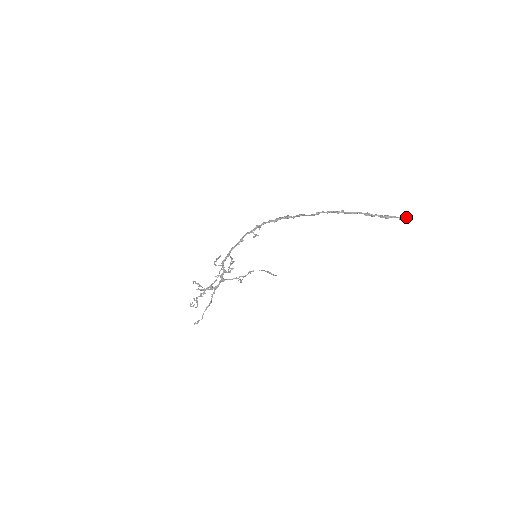
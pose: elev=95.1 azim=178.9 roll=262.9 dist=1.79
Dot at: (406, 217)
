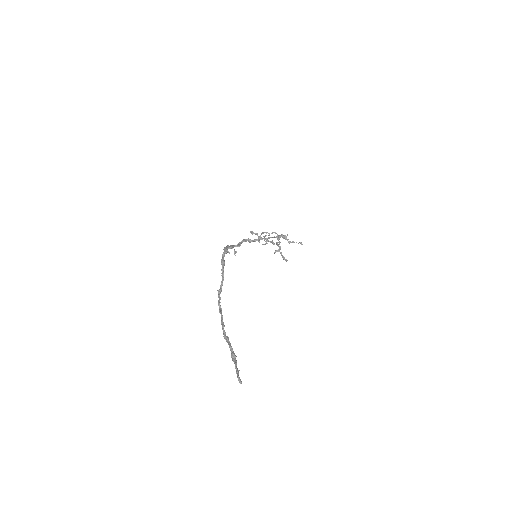
Dot at: (237, 377)
